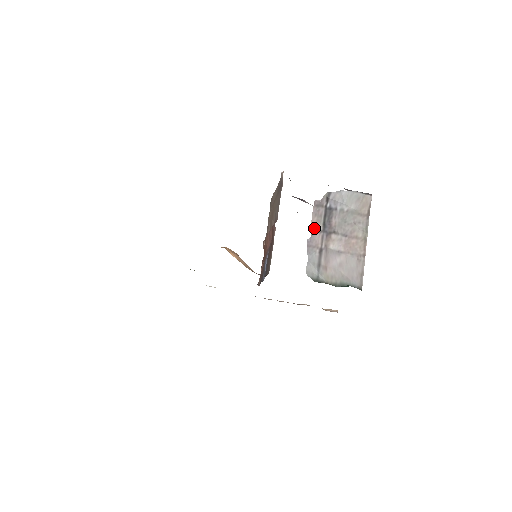
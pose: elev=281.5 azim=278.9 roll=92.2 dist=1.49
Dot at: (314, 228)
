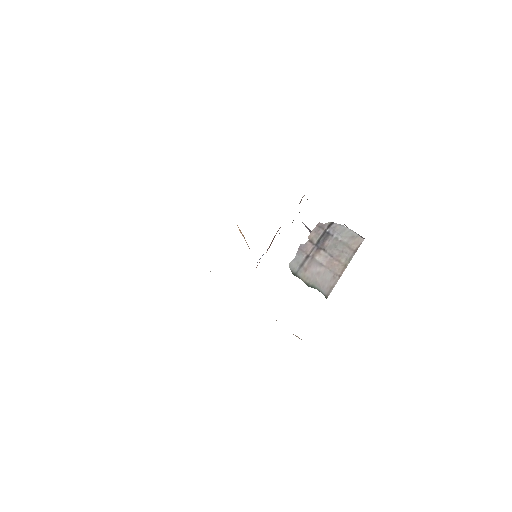
Dot at: (310, 240)
